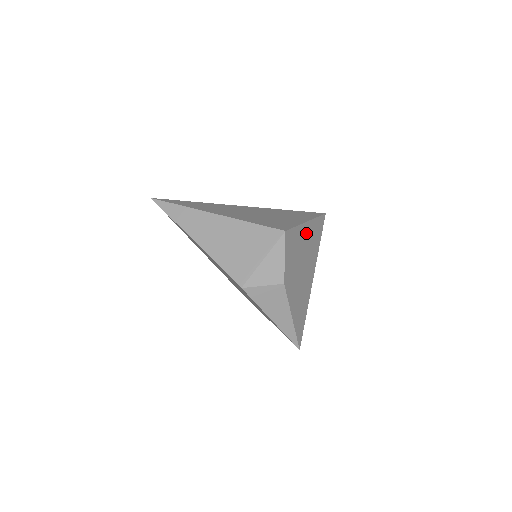
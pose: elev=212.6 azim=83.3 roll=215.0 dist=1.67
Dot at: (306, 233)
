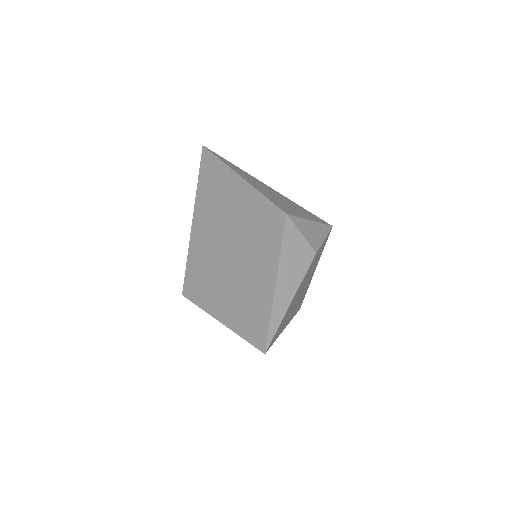
Dot at: occluded
